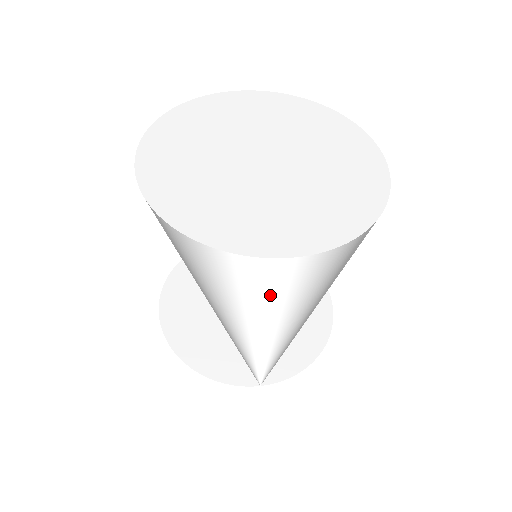
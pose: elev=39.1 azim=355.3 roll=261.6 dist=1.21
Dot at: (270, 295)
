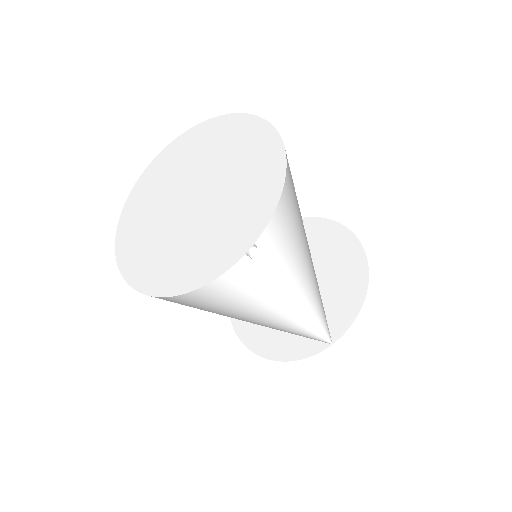
Dot at: (289, 275)
